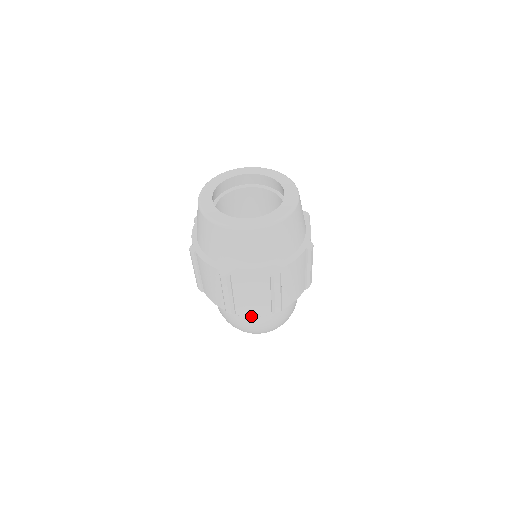
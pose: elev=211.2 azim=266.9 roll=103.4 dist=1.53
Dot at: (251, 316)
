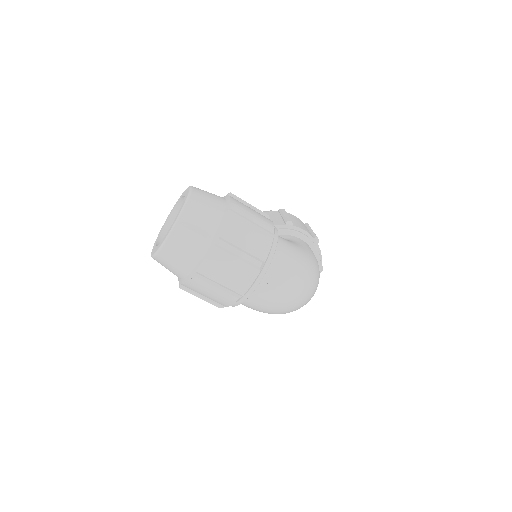
Dot at: (255, 288)
